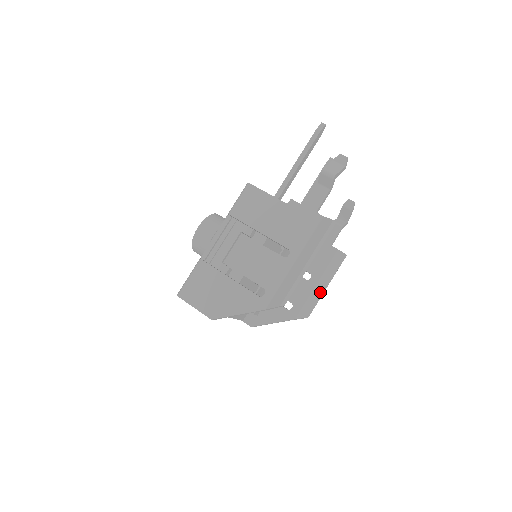
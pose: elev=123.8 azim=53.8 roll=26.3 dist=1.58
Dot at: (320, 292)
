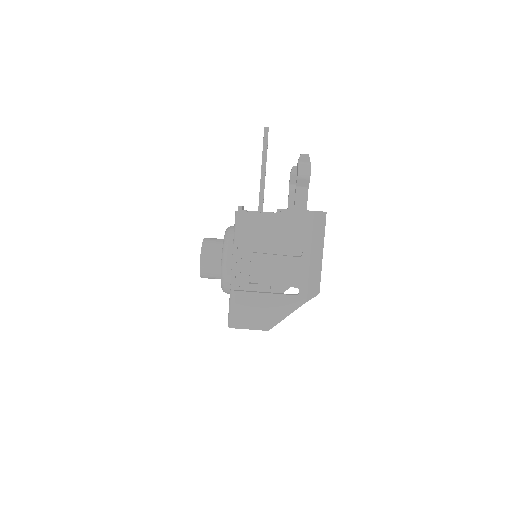
Dot at: occluded
